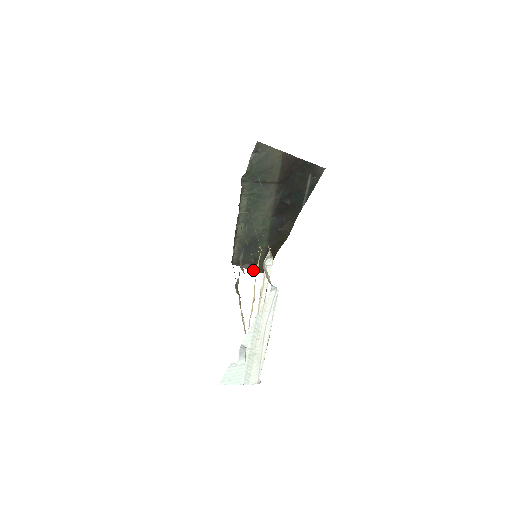
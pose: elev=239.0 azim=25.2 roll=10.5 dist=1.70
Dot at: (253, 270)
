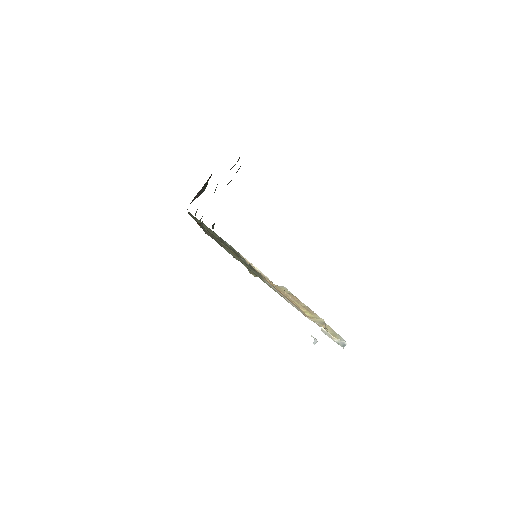
Dot at: (203, 191)
